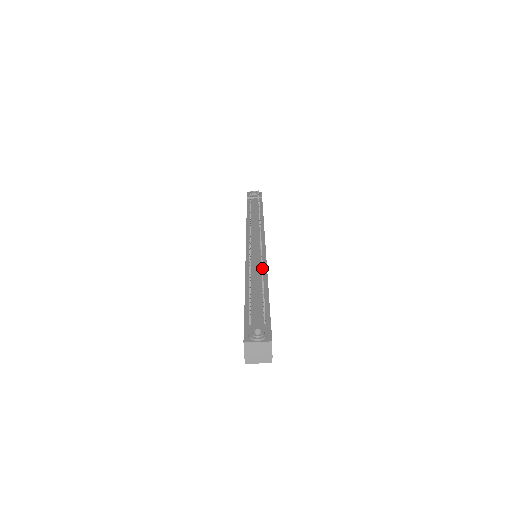
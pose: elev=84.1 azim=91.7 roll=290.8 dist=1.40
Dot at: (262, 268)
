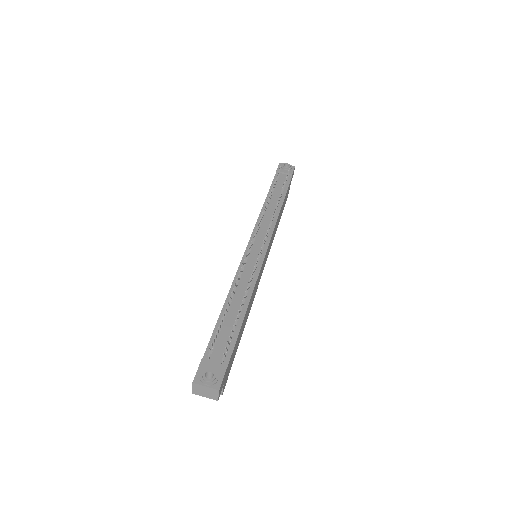
Dot at: (245, 291)
